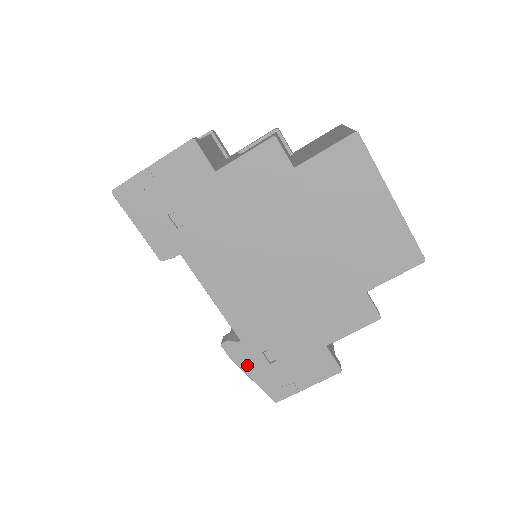
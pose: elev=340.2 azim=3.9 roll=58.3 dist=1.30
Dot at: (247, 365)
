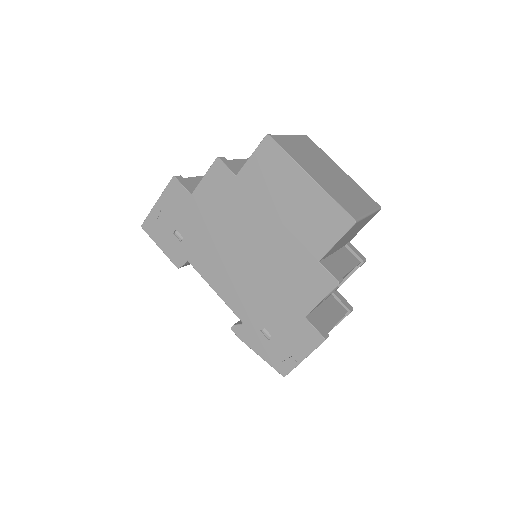
Dot at: (253, 344)
